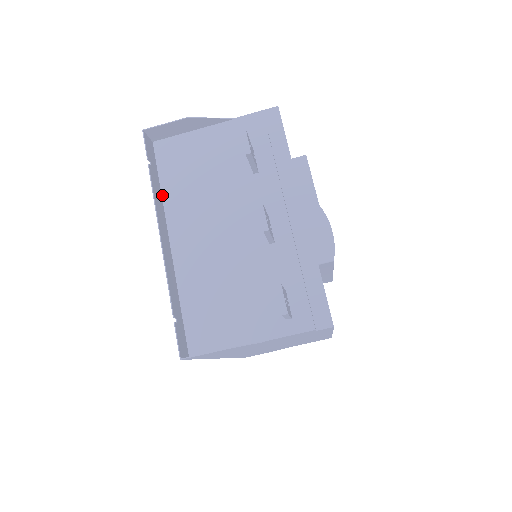
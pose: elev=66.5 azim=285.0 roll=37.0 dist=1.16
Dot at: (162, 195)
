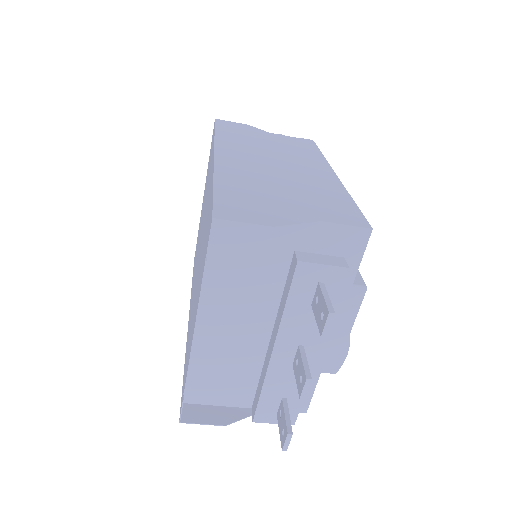
Dot at: occluded
